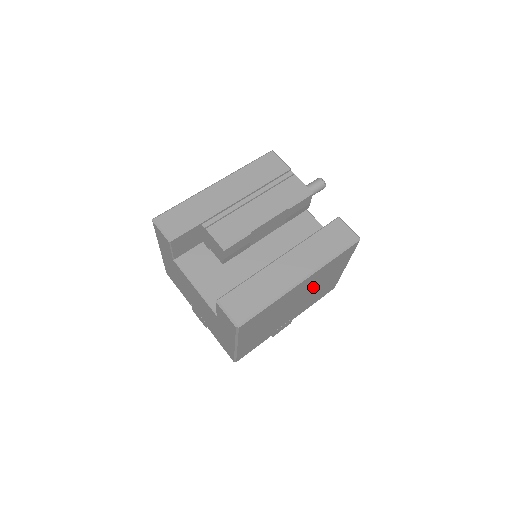
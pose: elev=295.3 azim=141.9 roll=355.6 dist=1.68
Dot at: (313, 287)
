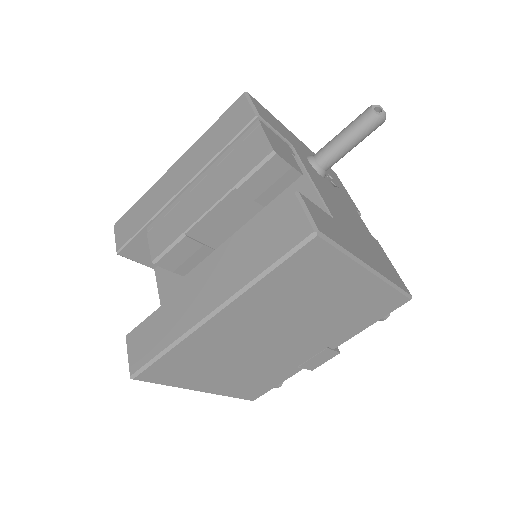
Dot at: (293, 313)
